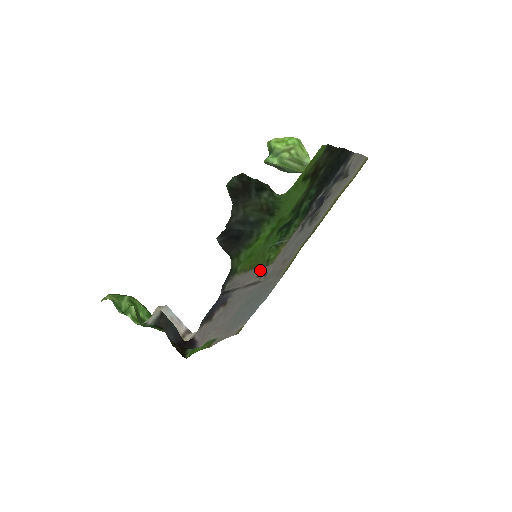
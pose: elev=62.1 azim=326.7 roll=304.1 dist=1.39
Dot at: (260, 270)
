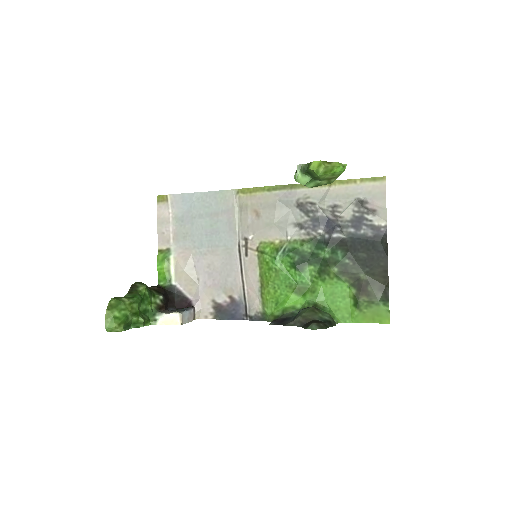
Dot at: (253, 257)
